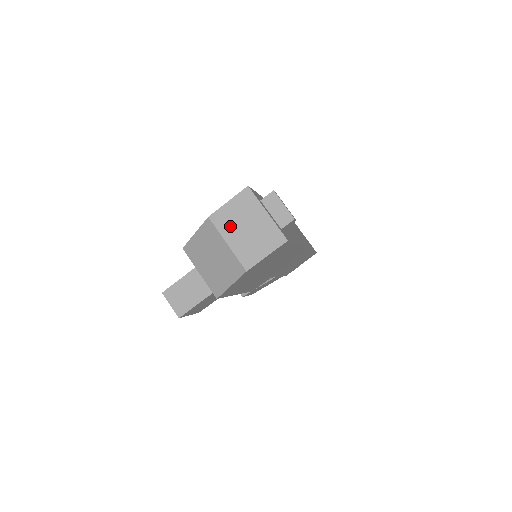
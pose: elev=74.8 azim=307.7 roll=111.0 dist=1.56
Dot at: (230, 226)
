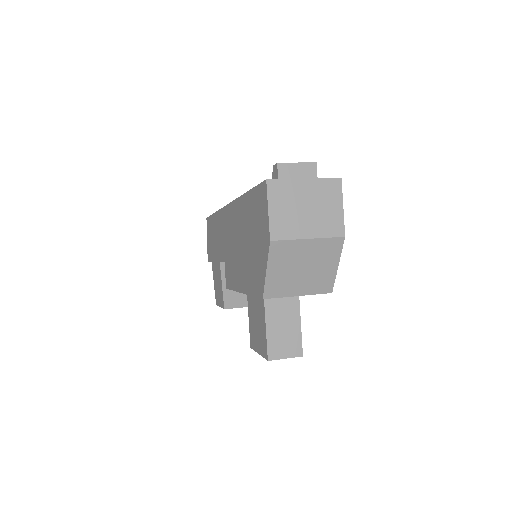
Dot at: (294, 224)
